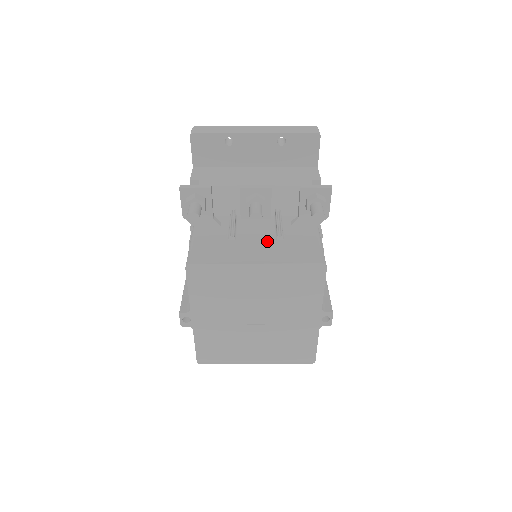
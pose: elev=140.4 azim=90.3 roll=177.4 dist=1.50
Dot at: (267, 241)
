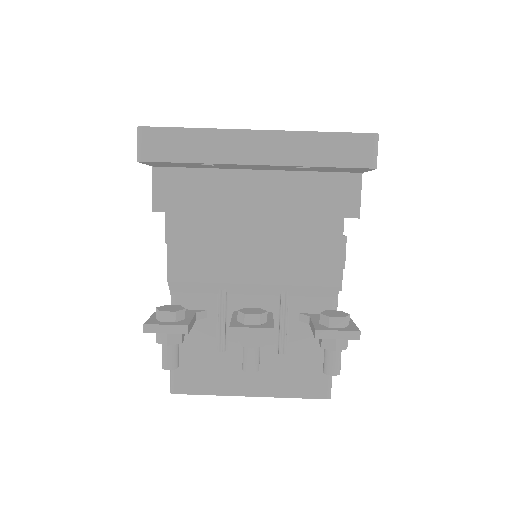
Dot at: (265, 354)
